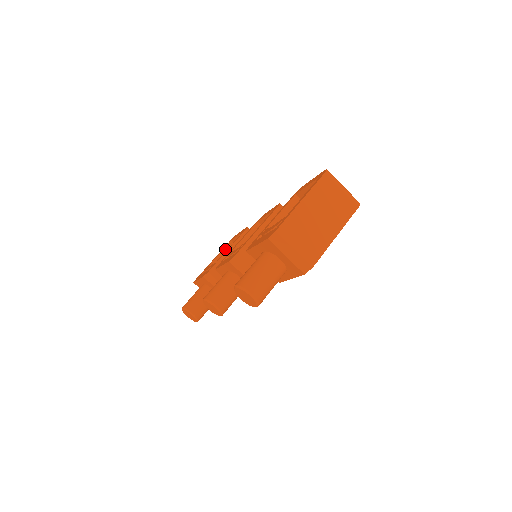
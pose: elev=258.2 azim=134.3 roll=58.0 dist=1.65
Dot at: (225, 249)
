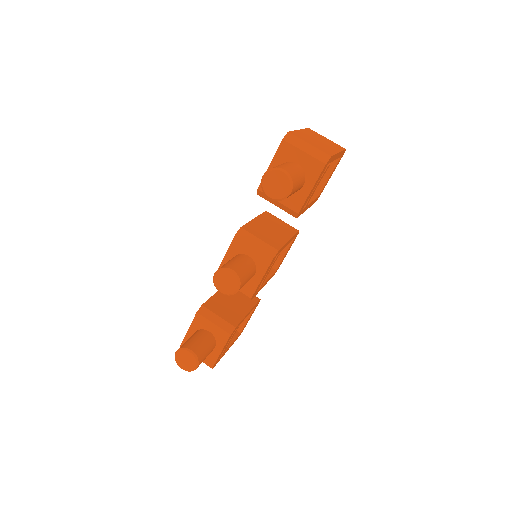
Dot at: occluded
